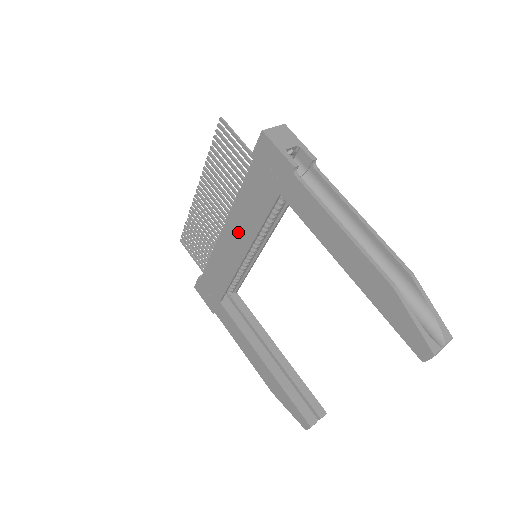
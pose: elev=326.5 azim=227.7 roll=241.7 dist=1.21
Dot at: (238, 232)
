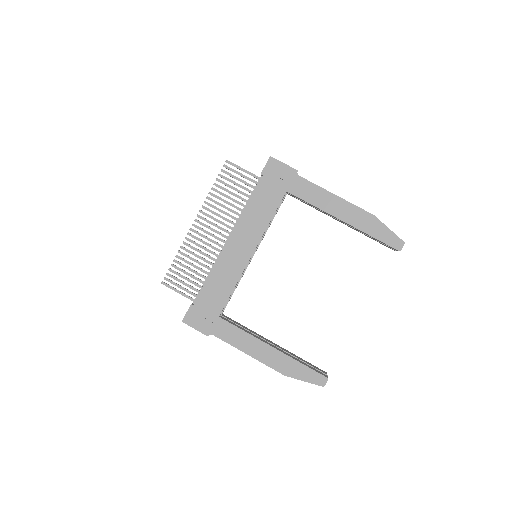
Dot at: (246, 236)
